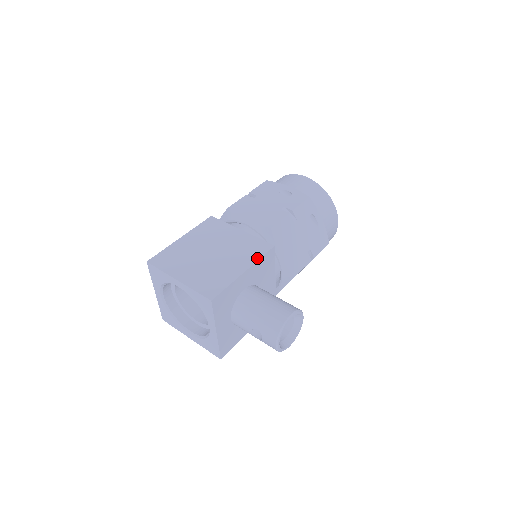
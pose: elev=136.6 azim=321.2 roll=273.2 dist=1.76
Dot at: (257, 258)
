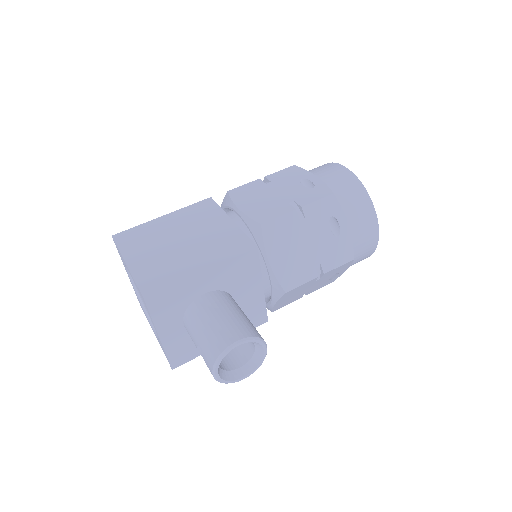
Dot at: (227, 258)
